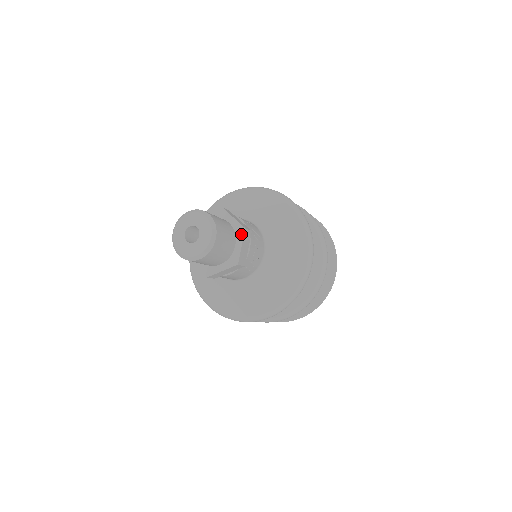
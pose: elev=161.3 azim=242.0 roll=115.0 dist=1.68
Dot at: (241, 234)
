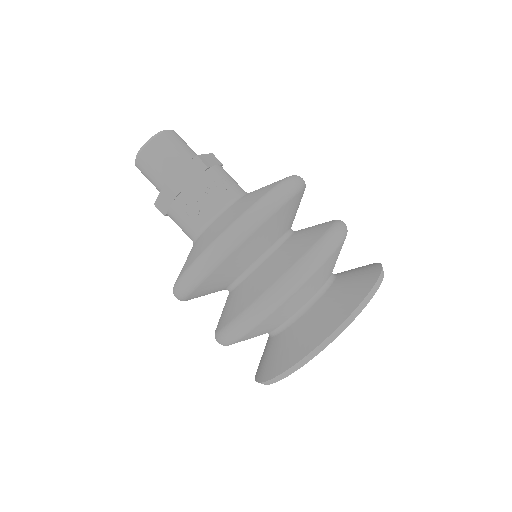
Dot at: (191, 161)
